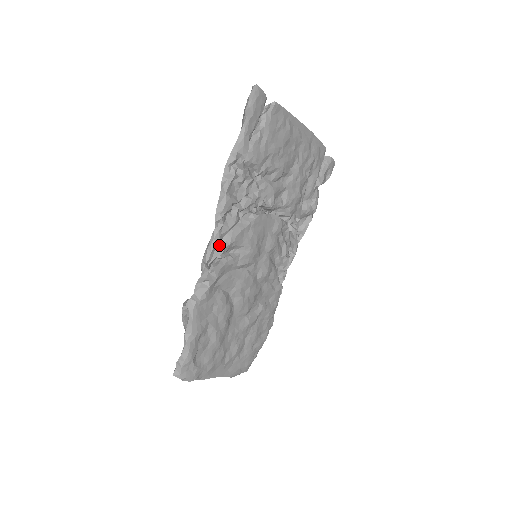
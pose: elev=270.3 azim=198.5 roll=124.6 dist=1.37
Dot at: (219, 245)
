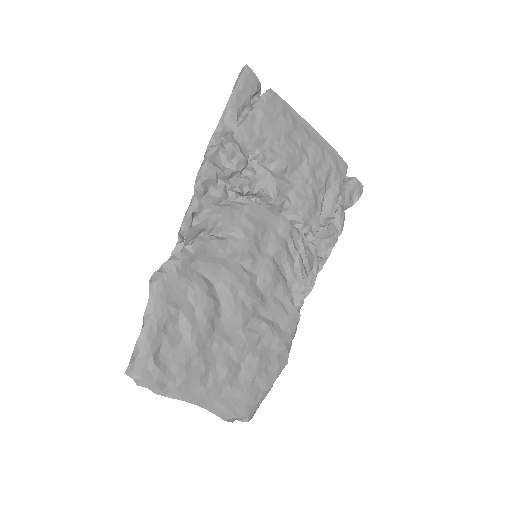
Dot at: (201, 221)
